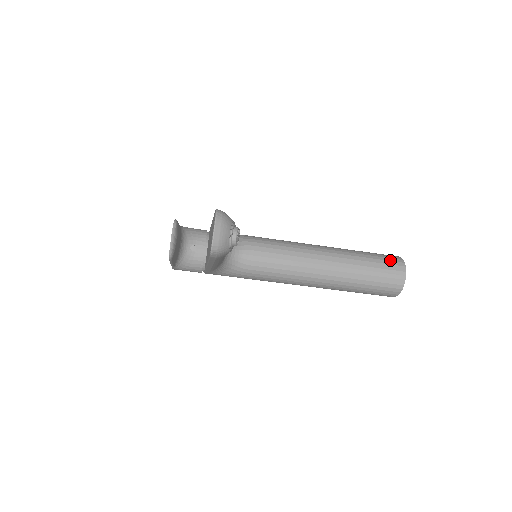
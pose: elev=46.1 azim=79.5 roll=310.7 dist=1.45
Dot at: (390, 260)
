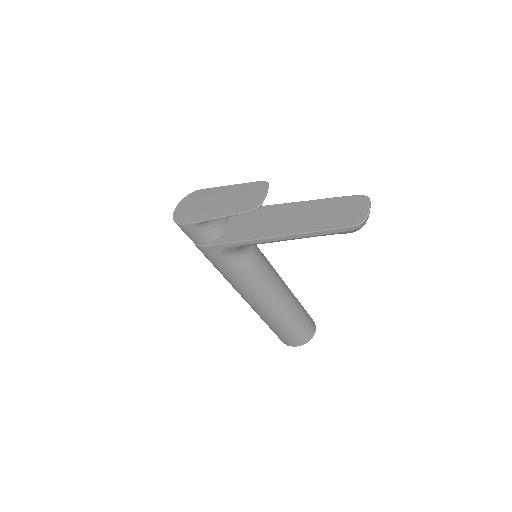
Dot at: occluded
